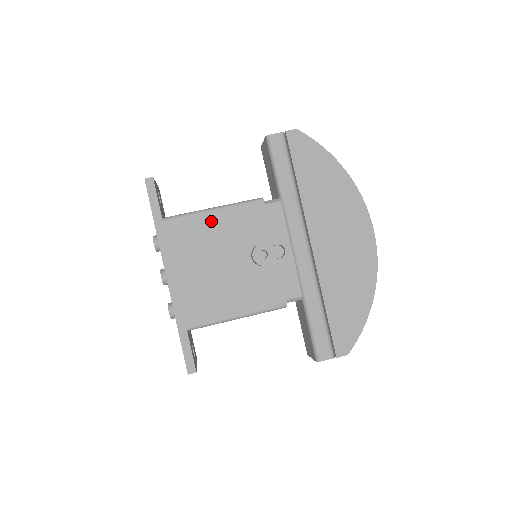
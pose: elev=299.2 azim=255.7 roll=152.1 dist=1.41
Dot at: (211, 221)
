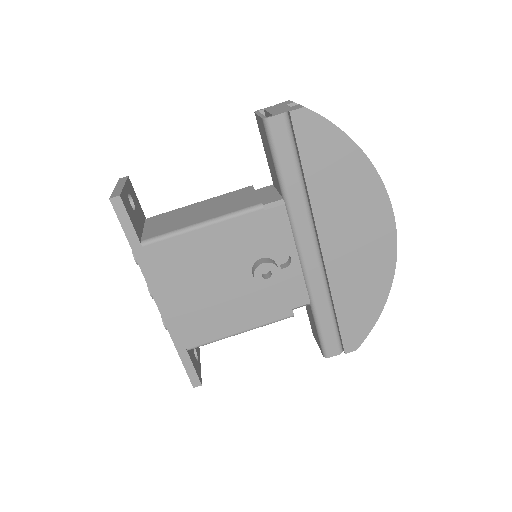
Dot at: (201, 240)
